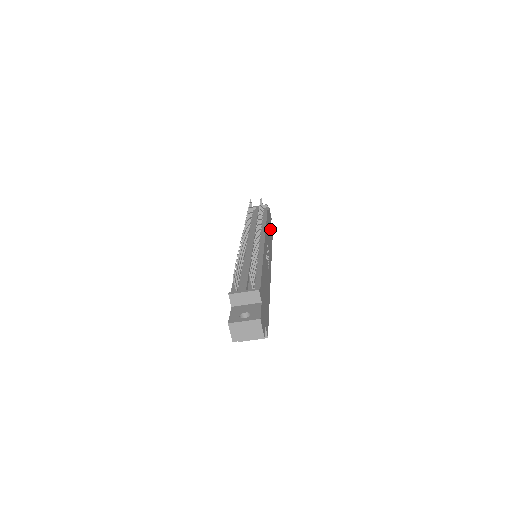
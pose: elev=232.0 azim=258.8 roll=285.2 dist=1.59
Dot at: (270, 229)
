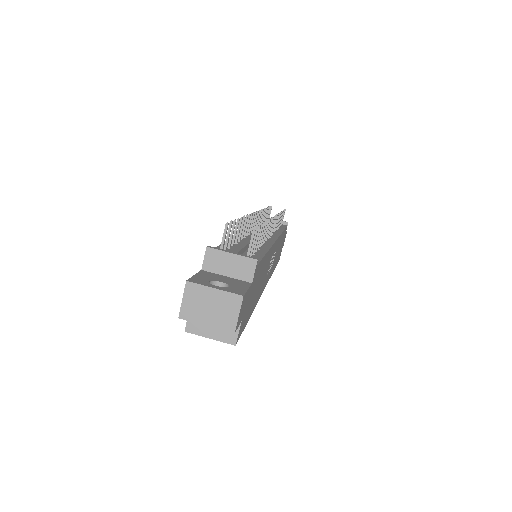
Dot at: (280, 250)
